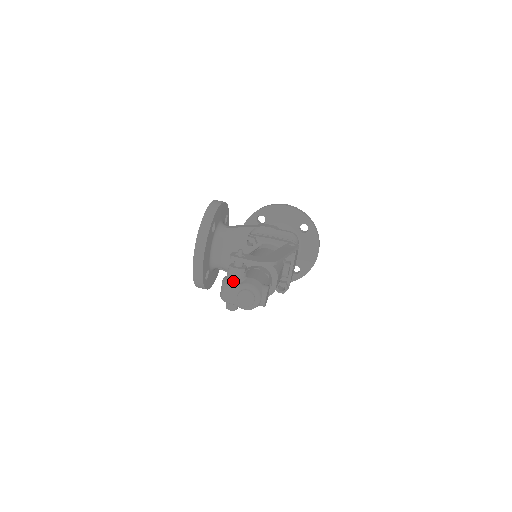
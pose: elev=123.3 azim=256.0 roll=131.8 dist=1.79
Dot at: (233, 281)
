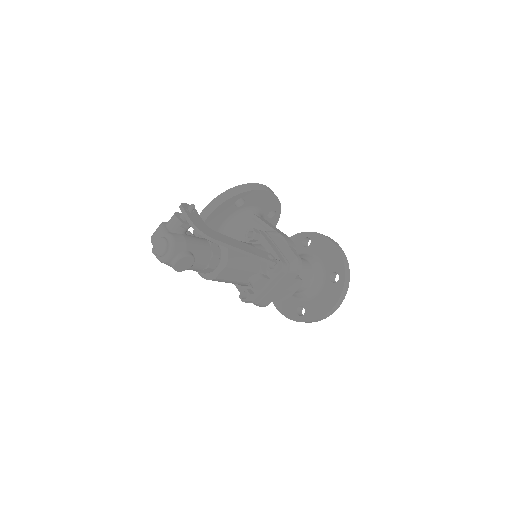
Dot at: (167, 226)
